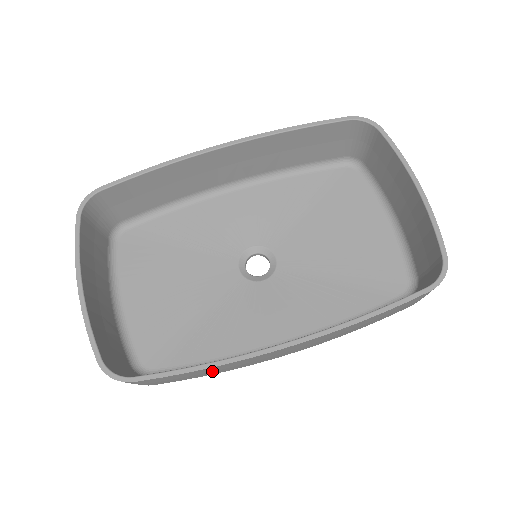
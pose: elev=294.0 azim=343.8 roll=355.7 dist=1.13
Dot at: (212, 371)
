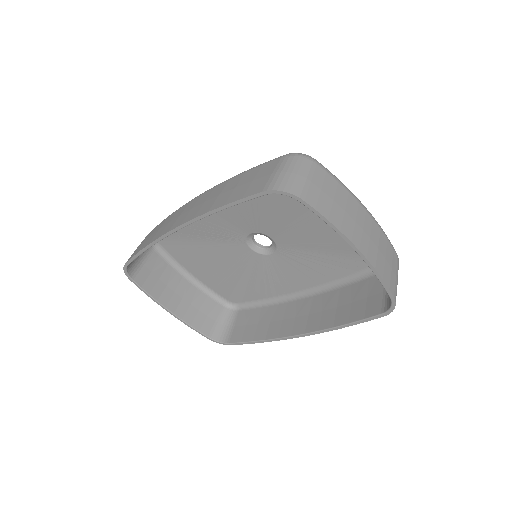
Dot at: occluded
